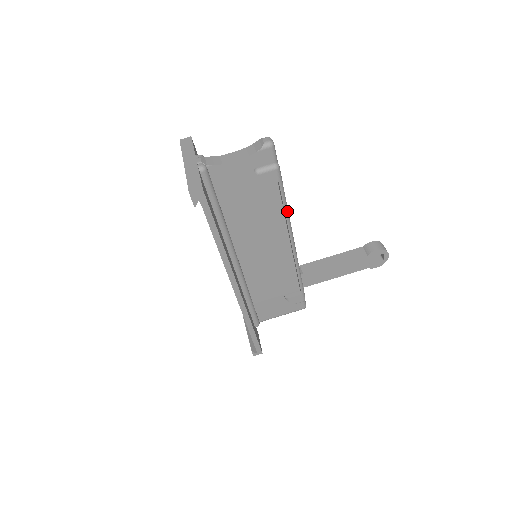
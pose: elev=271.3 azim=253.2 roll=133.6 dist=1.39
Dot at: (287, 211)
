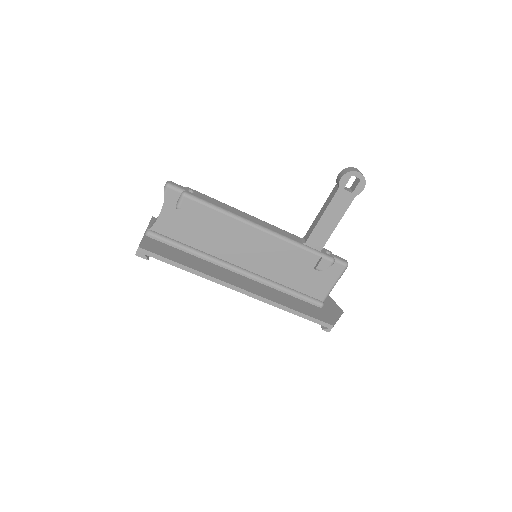
Dot at: (227, 213)
